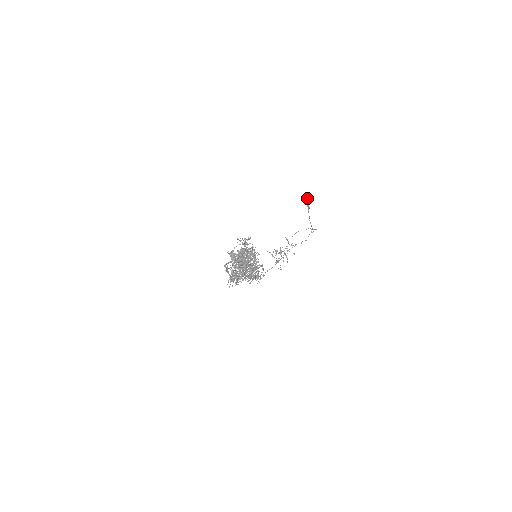
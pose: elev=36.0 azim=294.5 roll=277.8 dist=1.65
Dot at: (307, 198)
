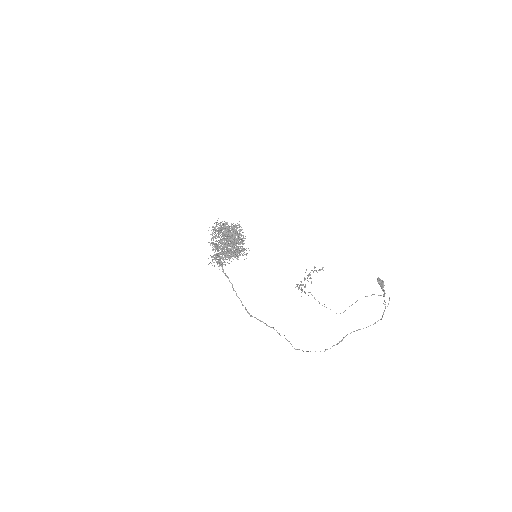
Dot at: (377, 279)
